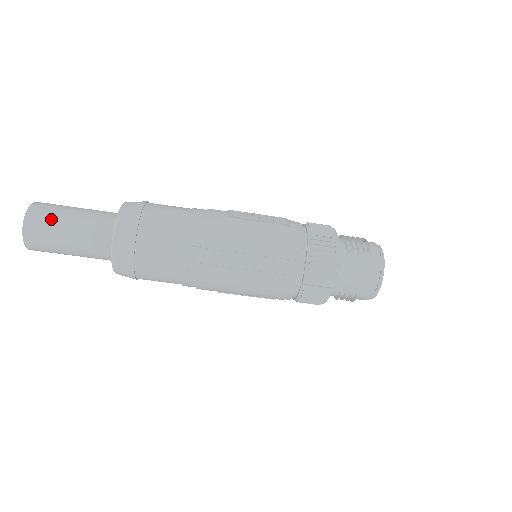
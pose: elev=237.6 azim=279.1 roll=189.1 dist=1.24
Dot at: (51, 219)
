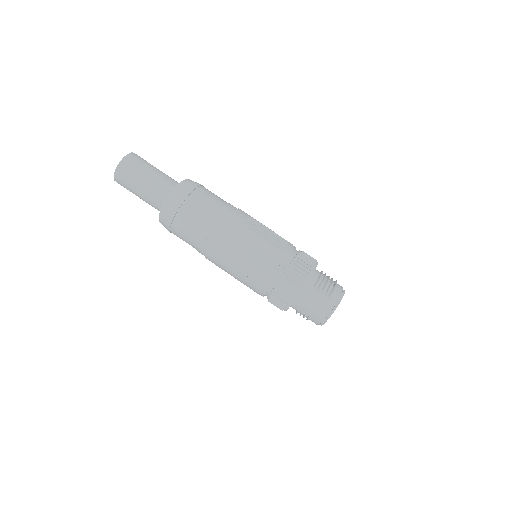
Dot at: (134, 171)
